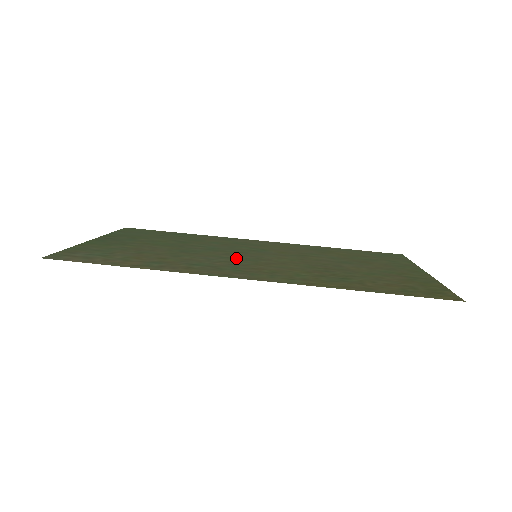
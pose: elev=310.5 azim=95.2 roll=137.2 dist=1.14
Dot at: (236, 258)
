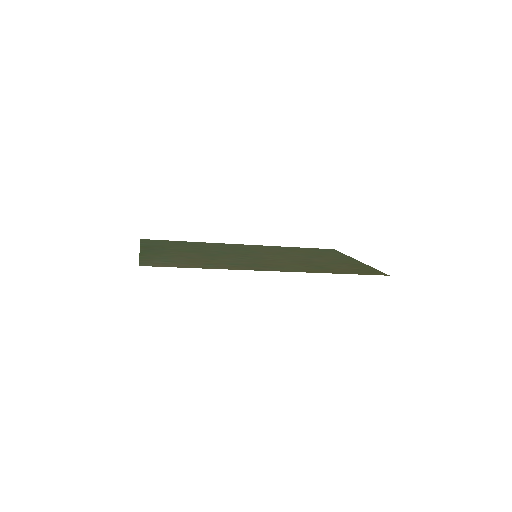
Dot at: (248, 258)
